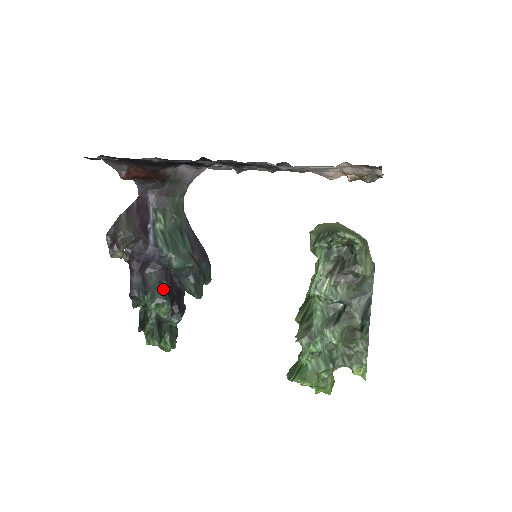
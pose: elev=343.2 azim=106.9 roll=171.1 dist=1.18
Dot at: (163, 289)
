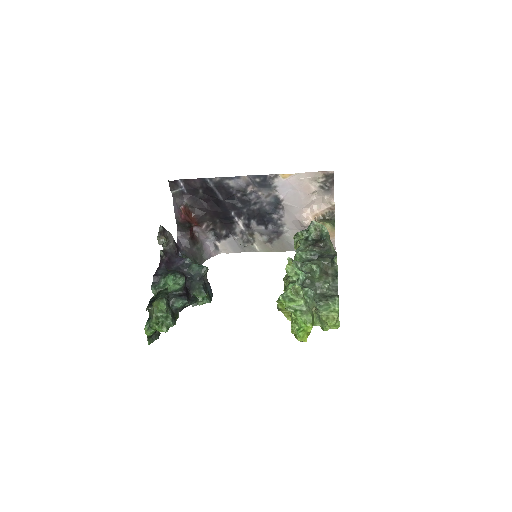
Dot at: occluded
